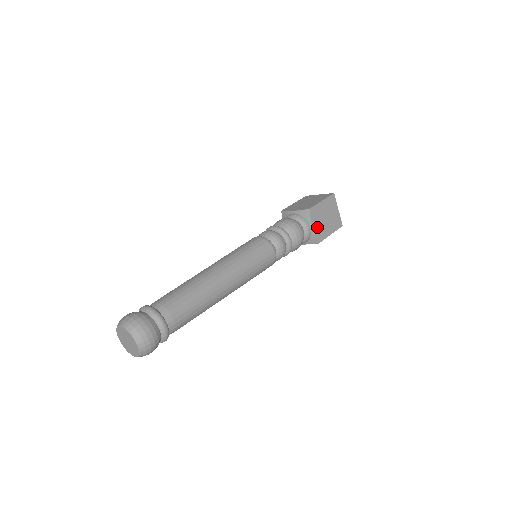
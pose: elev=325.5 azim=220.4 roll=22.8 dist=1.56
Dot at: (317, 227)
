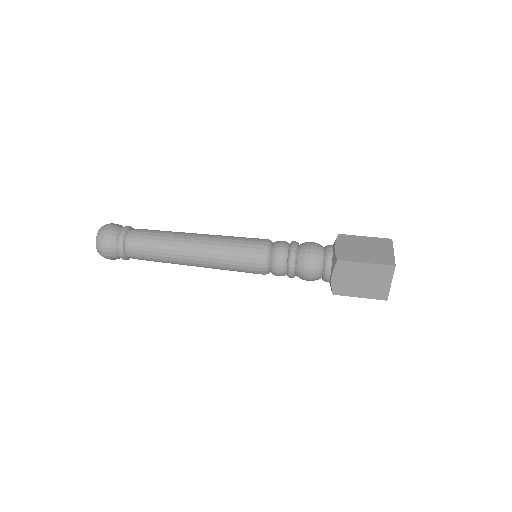
Dot at: (340, 280)
